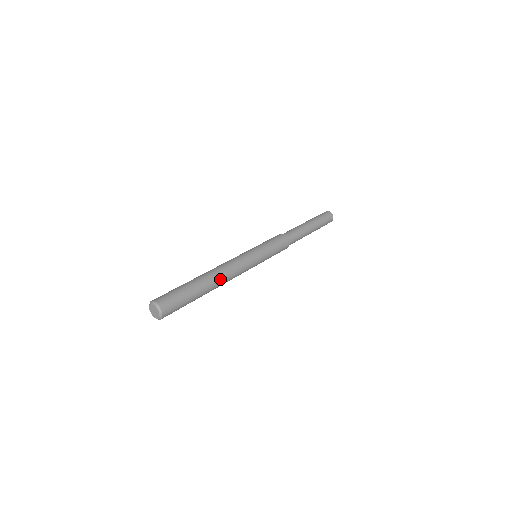
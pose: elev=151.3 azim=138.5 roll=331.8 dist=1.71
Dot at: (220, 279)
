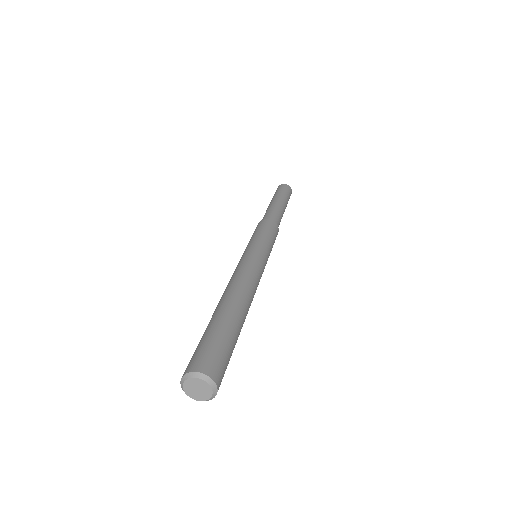
Dot at: (247, 298)
